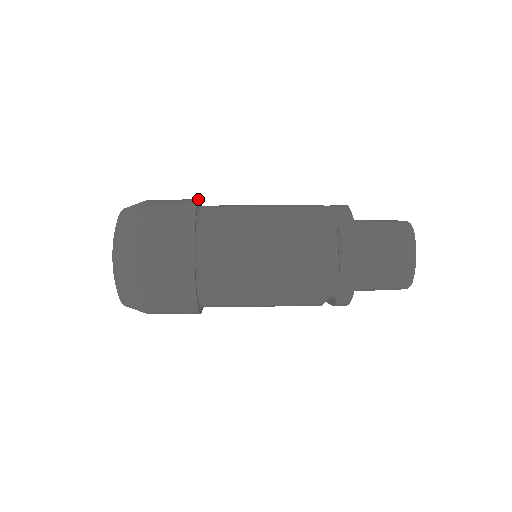
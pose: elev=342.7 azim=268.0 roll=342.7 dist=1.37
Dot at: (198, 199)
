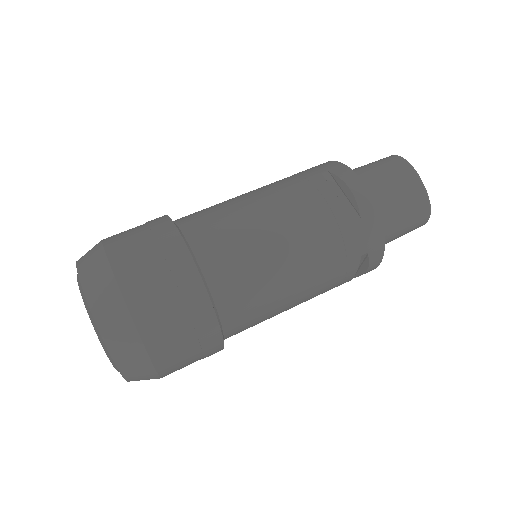
Dot at: occluded
